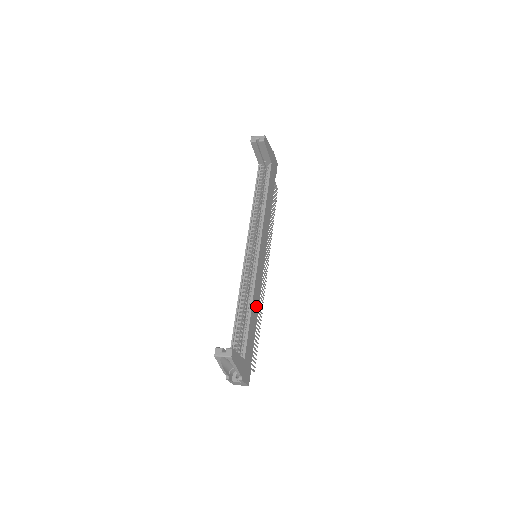
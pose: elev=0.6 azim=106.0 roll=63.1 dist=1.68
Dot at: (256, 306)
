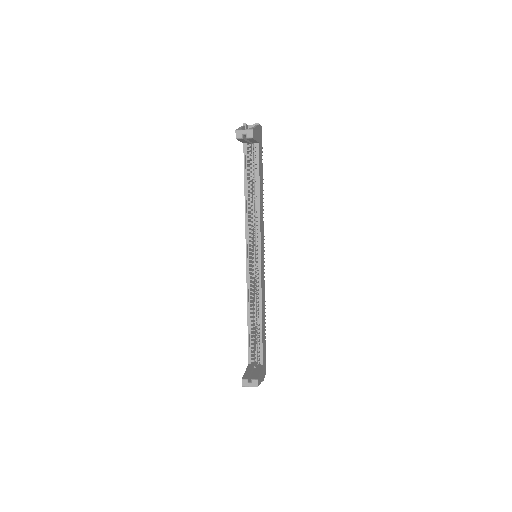
Dot at: (263, 307)
